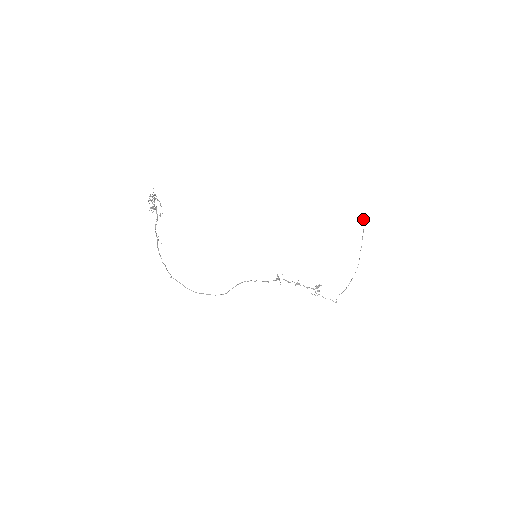
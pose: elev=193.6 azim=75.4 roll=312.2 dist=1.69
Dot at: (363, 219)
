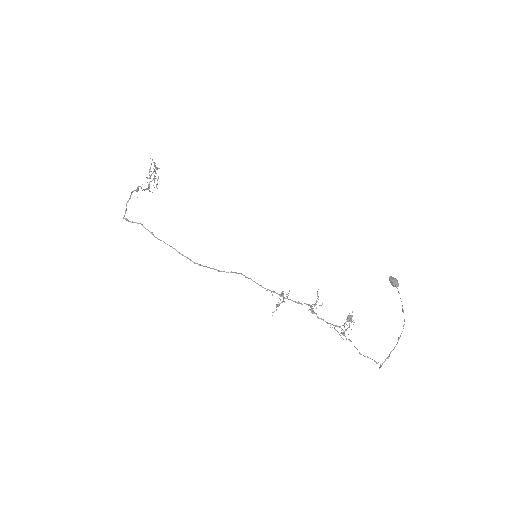
Dot at: (396, 280)
